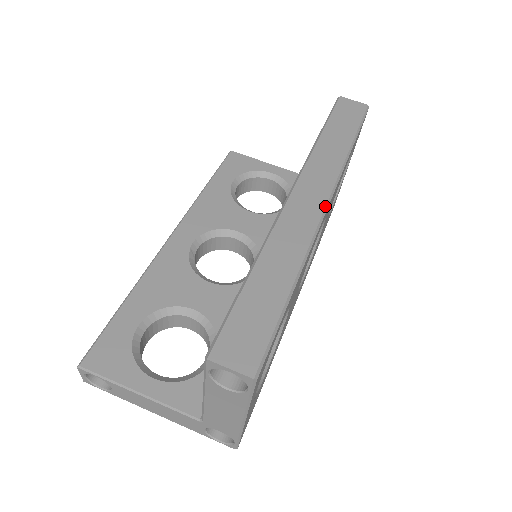
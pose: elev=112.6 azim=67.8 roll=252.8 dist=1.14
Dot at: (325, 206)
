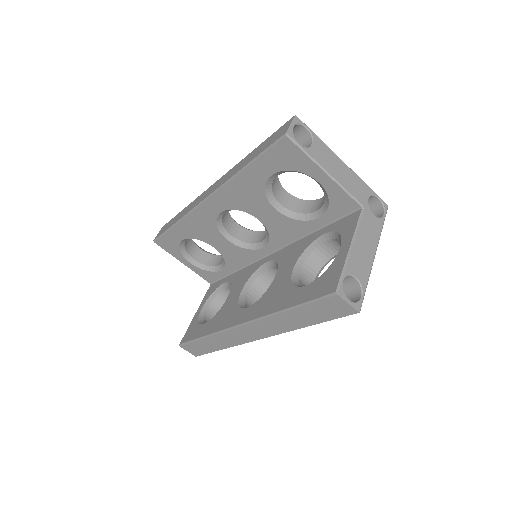
Dot at: occluded
